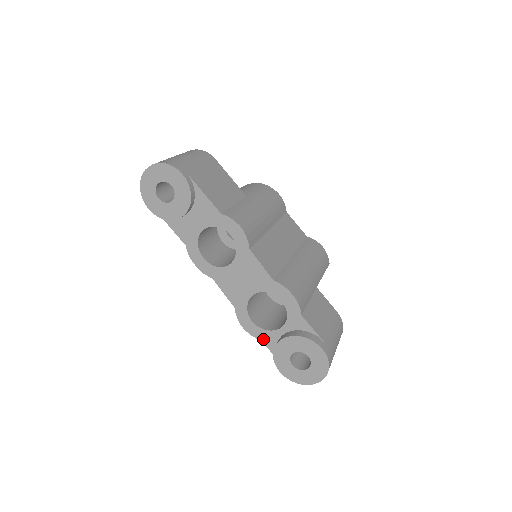
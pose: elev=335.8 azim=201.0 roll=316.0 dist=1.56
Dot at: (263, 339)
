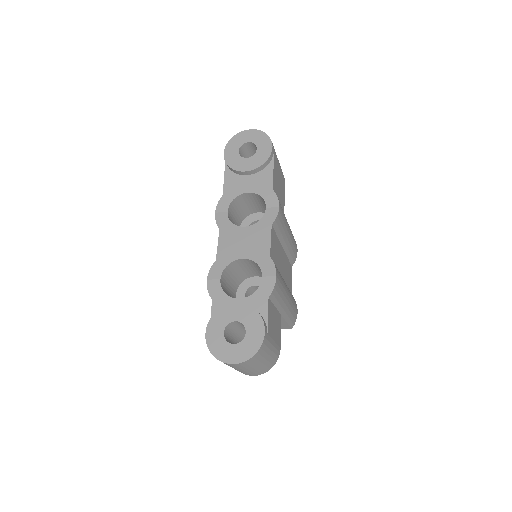
Dot at: (215, 300)
